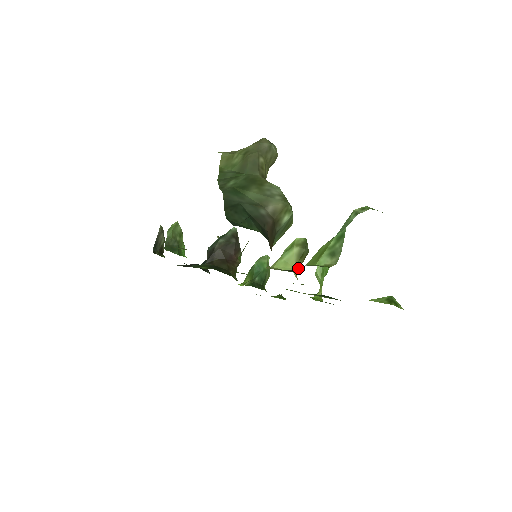
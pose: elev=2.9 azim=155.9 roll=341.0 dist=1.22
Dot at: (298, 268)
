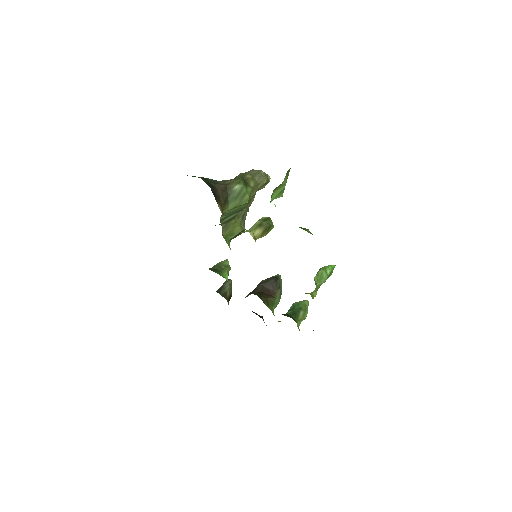
Dot at: (258, 235)
